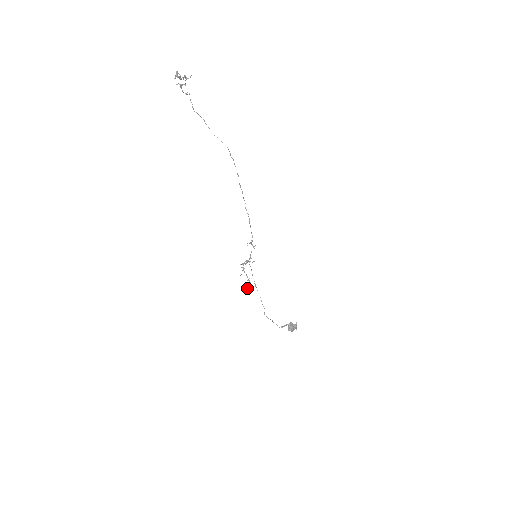
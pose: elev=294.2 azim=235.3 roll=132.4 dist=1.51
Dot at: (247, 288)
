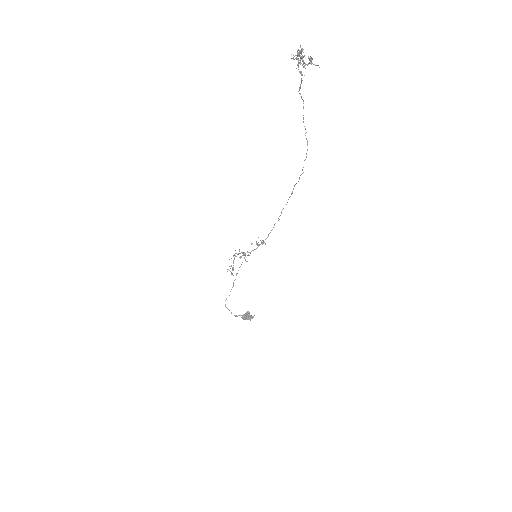
Dot at: occluded
